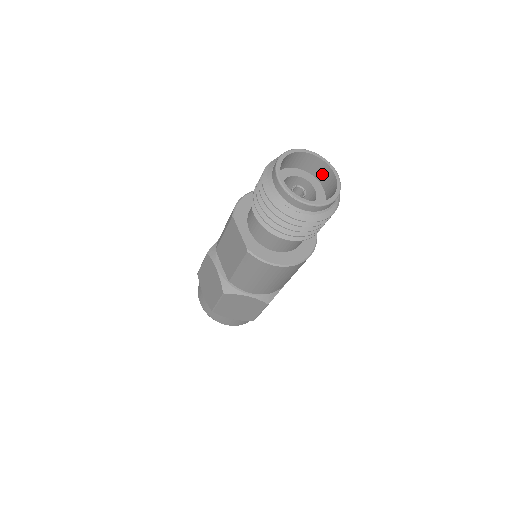
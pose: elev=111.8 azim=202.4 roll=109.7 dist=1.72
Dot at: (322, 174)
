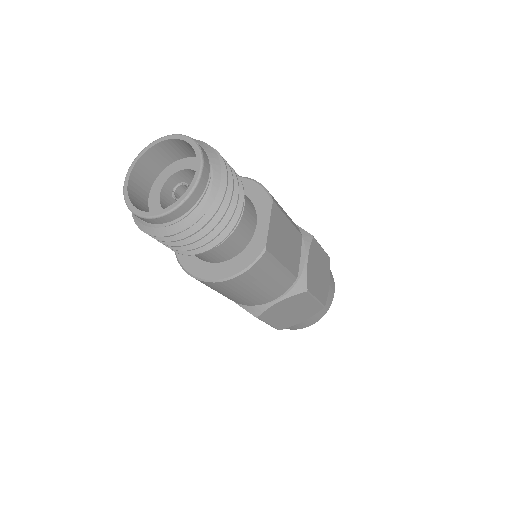
Dot at: occluded
